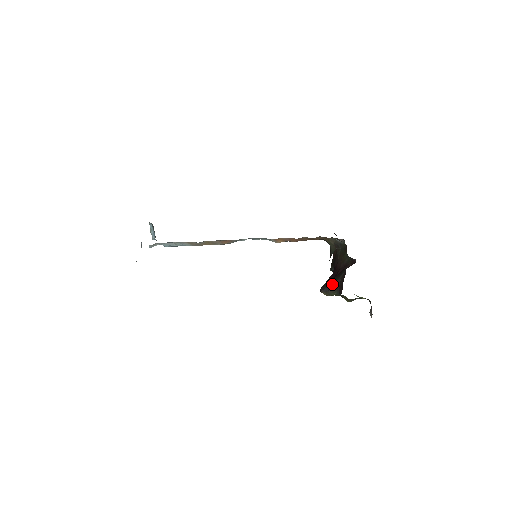
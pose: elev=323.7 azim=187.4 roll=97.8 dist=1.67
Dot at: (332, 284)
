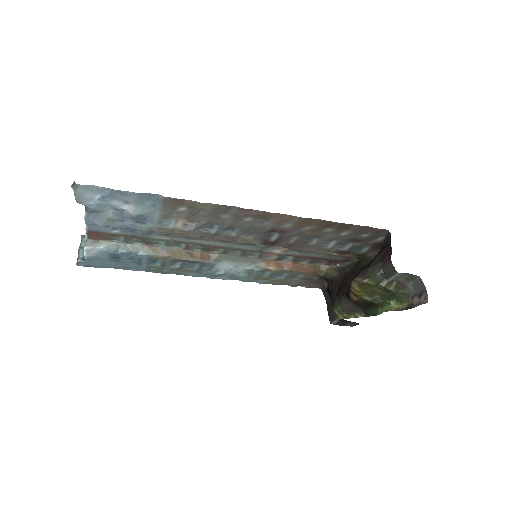
Dot at: (368, 266)
